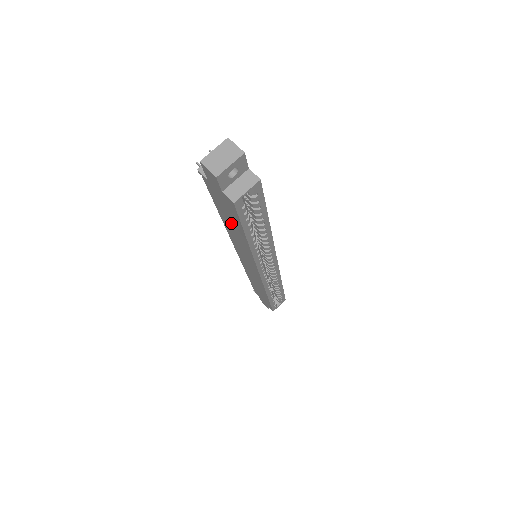
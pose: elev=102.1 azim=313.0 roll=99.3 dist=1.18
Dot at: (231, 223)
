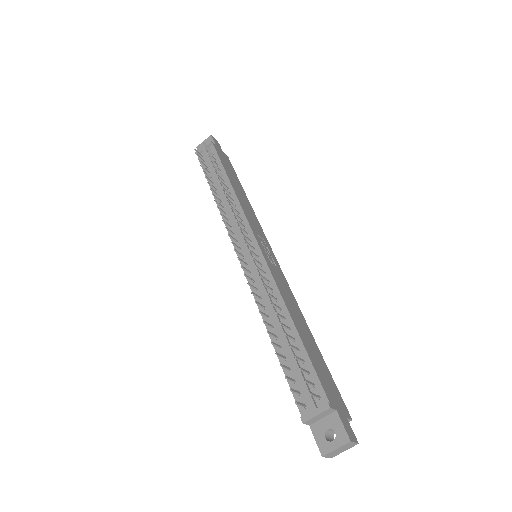
Dot at: occluded
